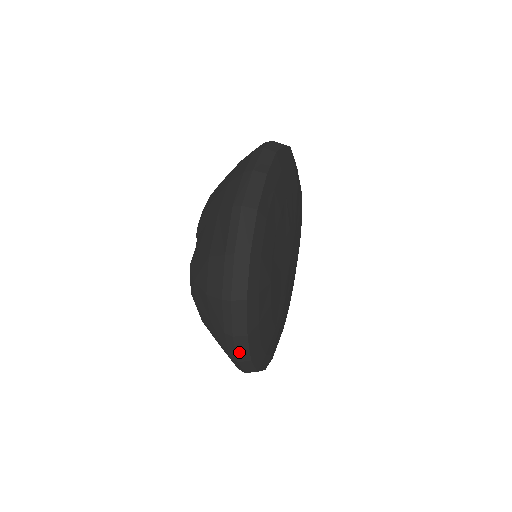
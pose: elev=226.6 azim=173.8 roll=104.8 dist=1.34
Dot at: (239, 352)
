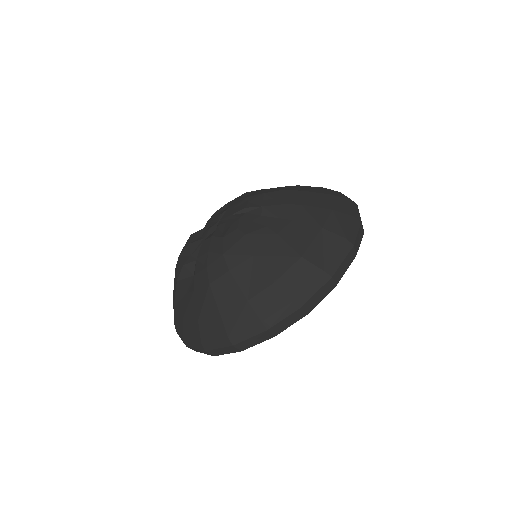
Dot at: (248, 341)
